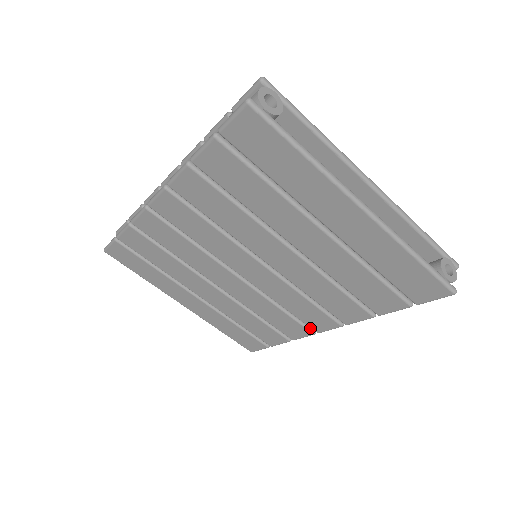
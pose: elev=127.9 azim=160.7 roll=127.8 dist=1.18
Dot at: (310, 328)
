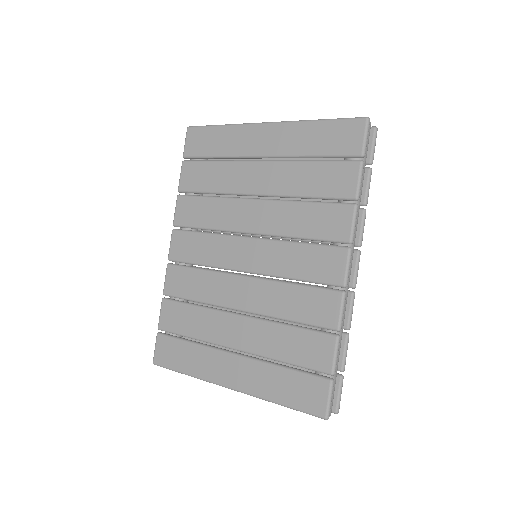
Dot at: (335, 289)
